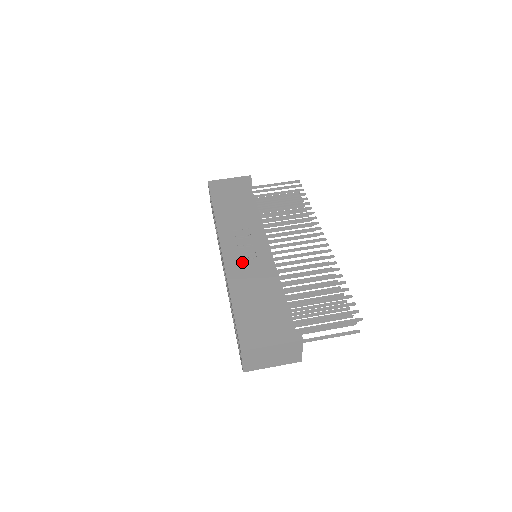
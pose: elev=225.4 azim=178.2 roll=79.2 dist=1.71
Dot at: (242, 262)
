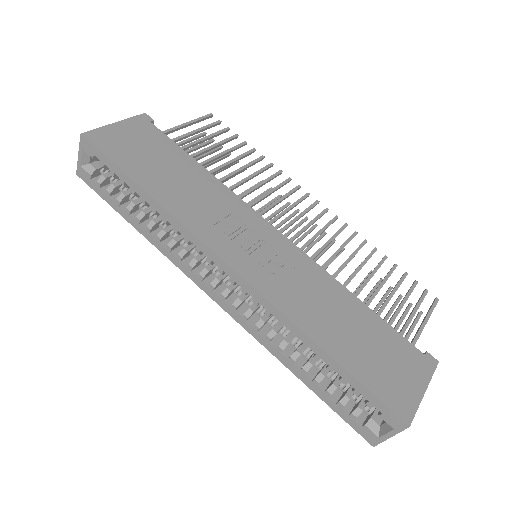
Dot at: (277, 277)
